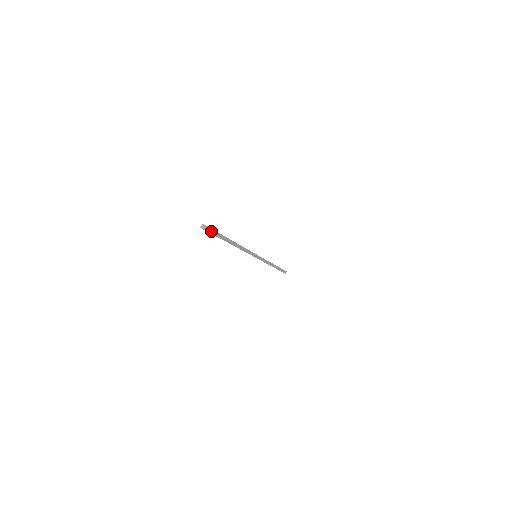
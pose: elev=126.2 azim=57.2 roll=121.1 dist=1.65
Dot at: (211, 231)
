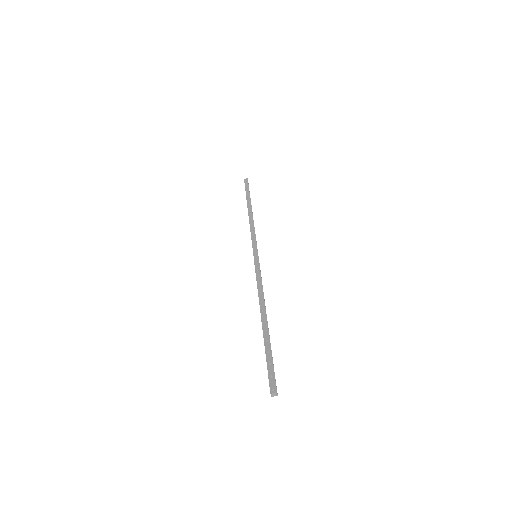
Dot at: (273, 377)
